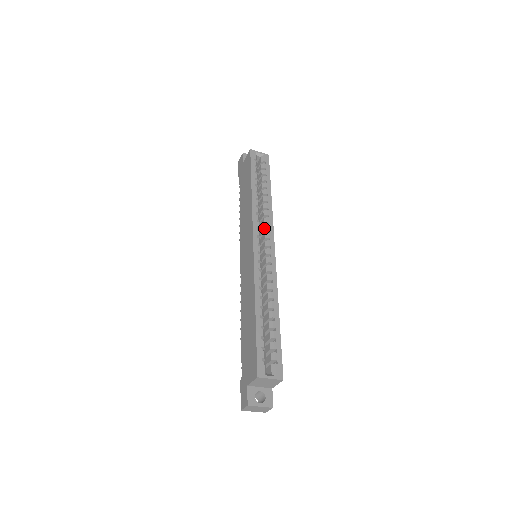
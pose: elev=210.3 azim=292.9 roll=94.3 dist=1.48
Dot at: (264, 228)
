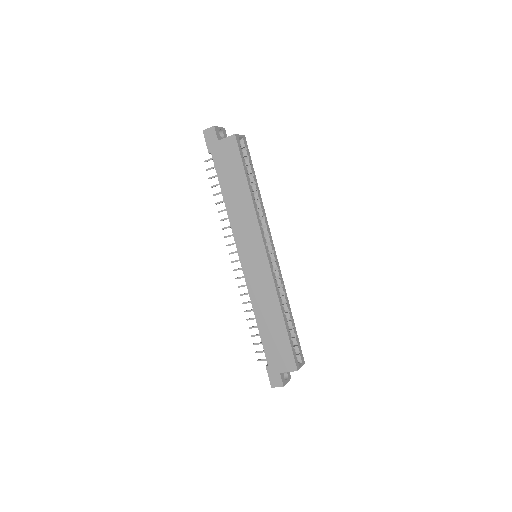
Dot at: (264, 231)
